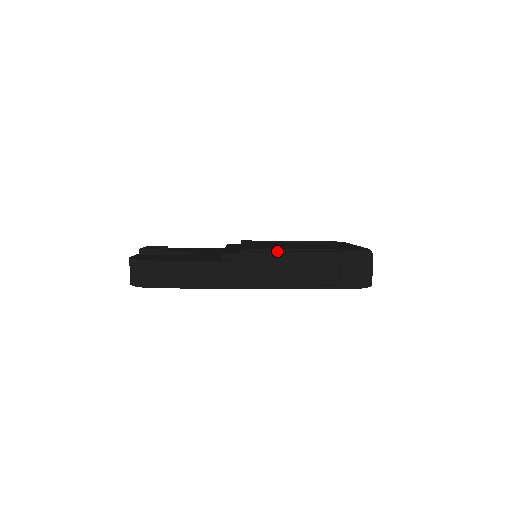
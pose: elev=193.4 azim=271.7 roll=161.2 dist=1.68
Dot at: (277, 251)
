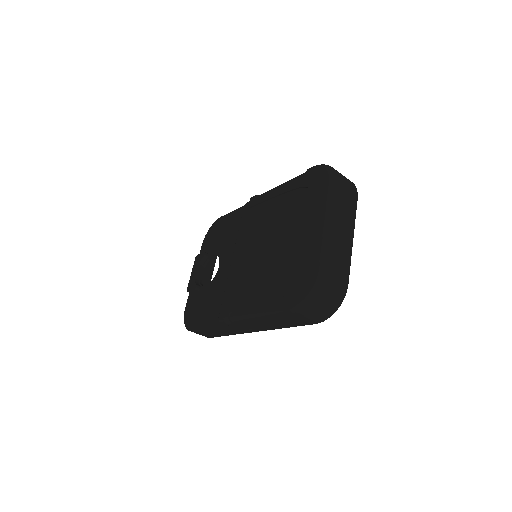
Dot at: (245, 313)
